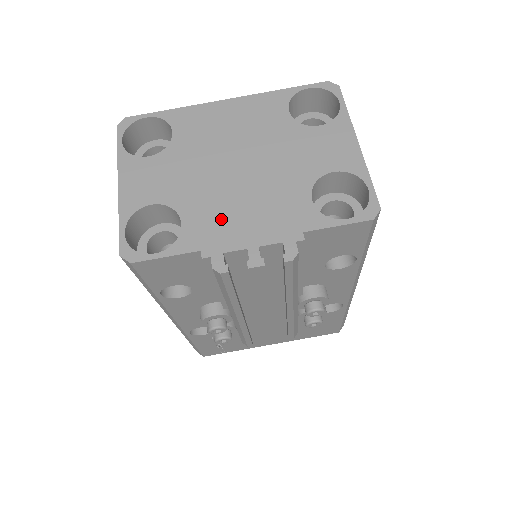
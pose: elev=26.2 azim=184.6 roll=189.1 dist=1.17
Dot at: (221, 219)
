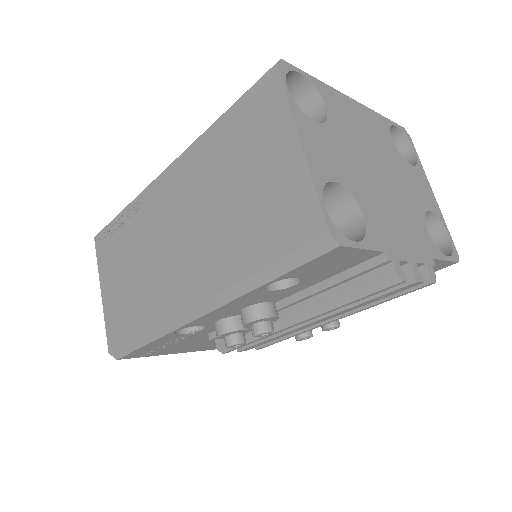
Dot at: (387, 224)
